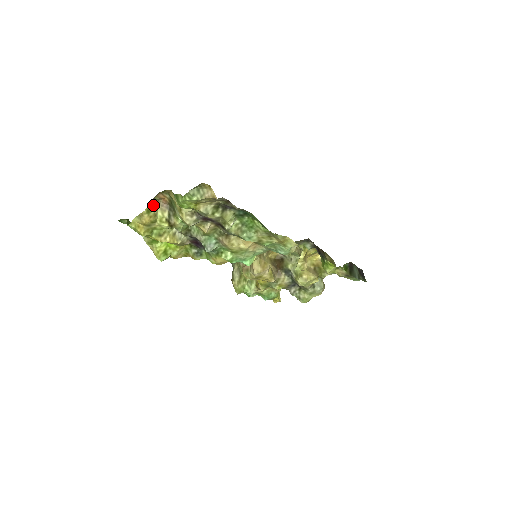
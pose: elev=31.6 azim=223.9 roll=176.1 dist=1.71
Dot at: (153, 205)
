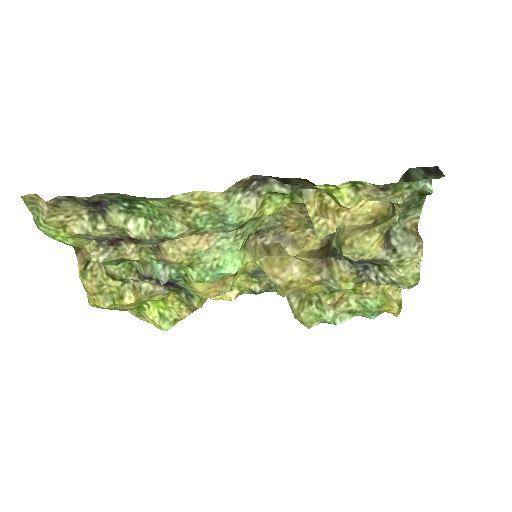
Dot at: (86, 267)
